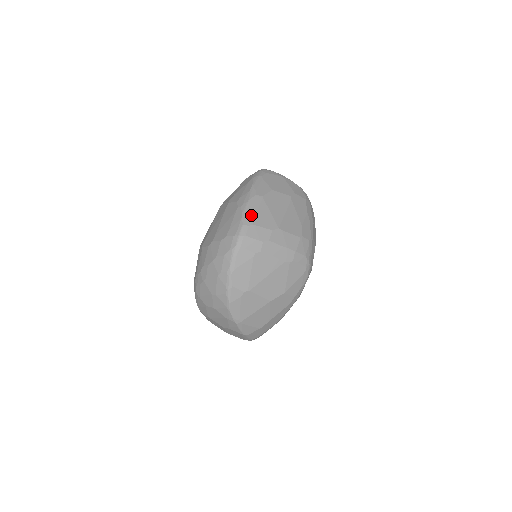
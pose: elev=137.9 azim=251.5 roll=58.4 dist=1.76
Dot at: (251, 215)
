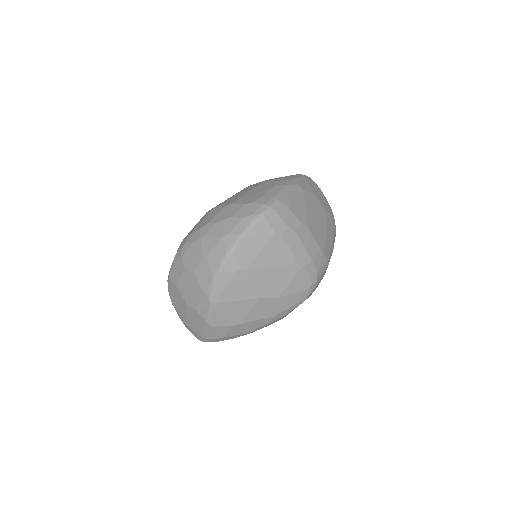
Dot at: (288, 197)
